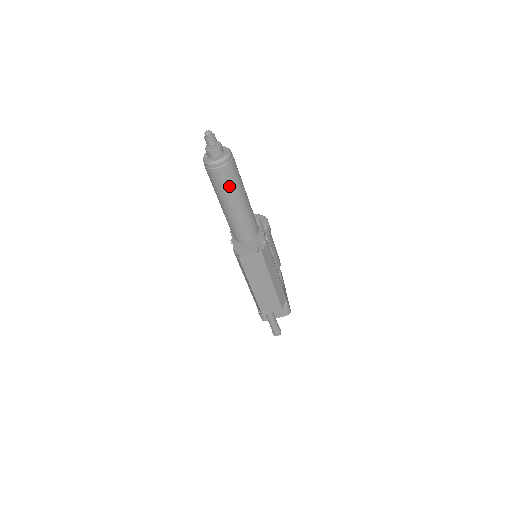
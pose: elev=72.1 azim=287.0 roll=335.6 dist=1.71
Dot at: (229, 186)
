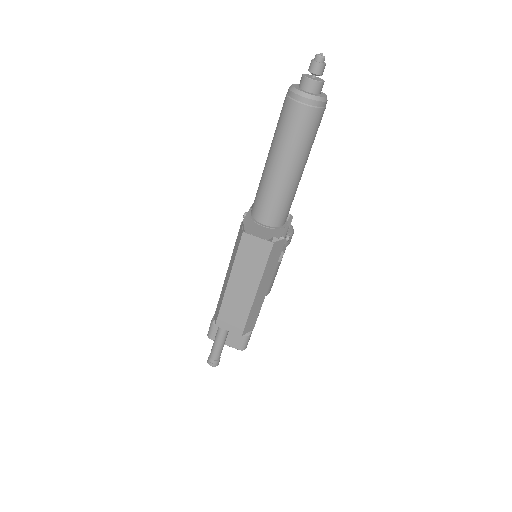
Dot at: (296, 137)
